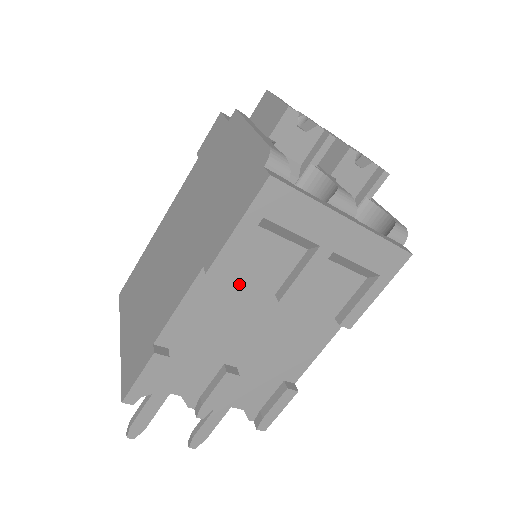
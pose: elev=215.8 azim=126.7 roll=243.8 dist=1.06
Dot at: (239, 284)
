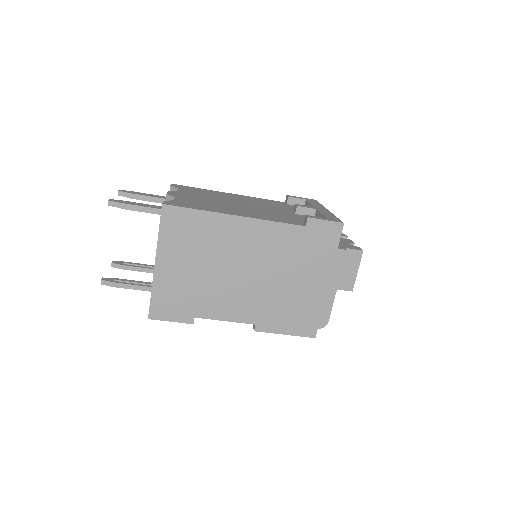
Dot at: occluded
